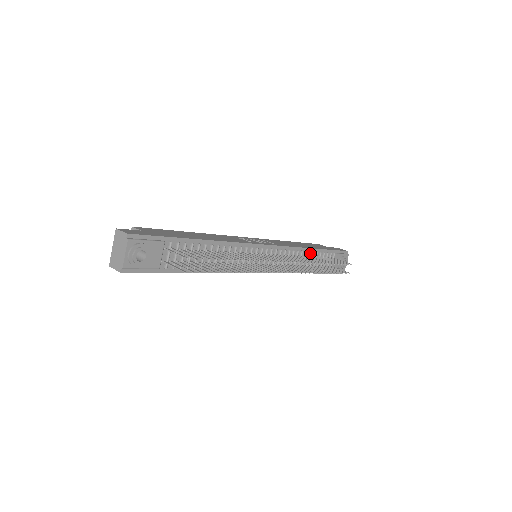
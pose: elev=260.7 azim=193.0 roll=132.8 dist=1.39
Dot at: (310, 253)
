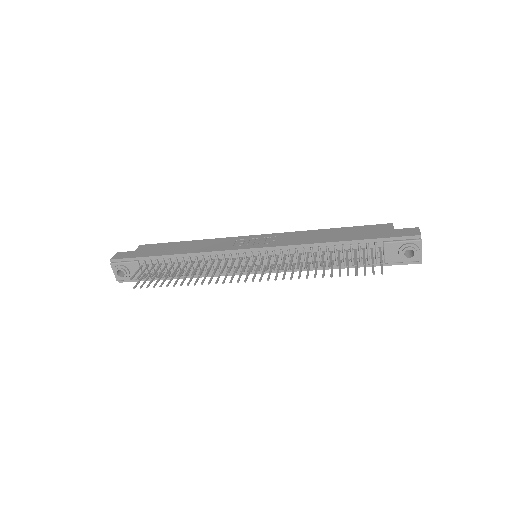
Dot at: (327, 248)
